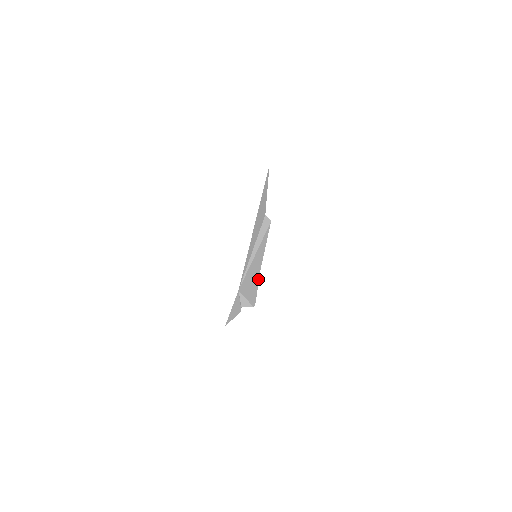
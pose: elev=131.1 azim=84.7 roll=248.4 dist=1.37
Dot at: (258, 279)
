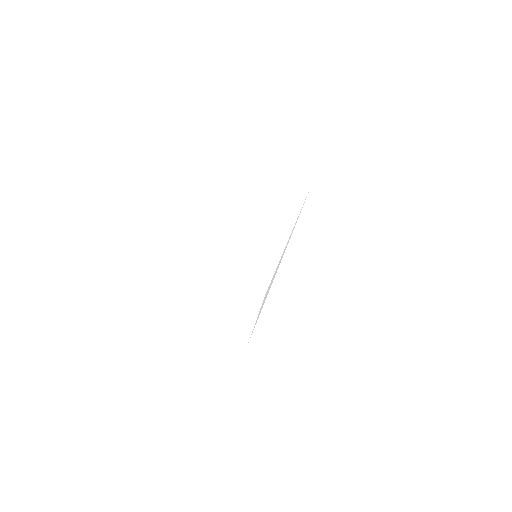
Dot at: occluded
